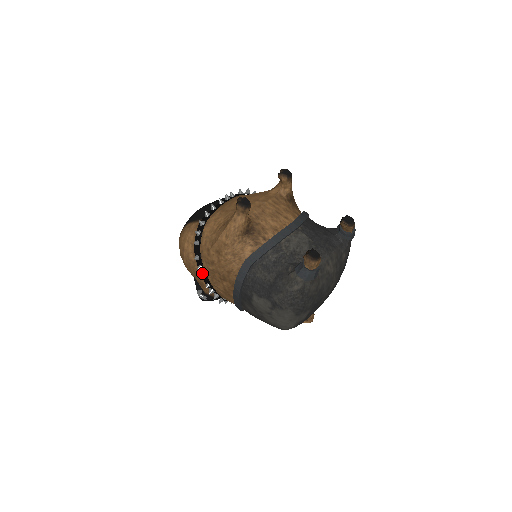
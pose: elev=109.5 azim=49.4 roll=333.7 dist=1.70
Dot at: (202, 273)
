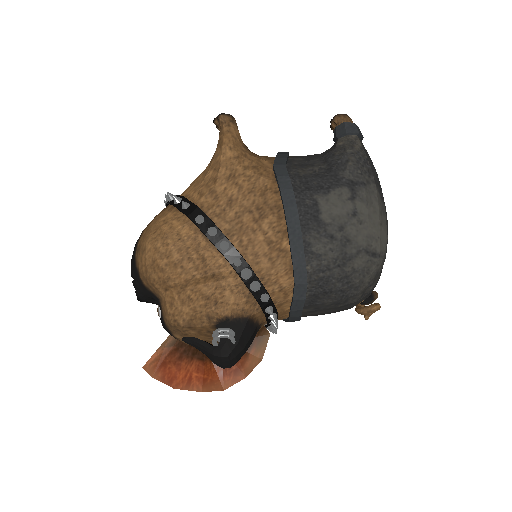
Dot at: (219, 242)
